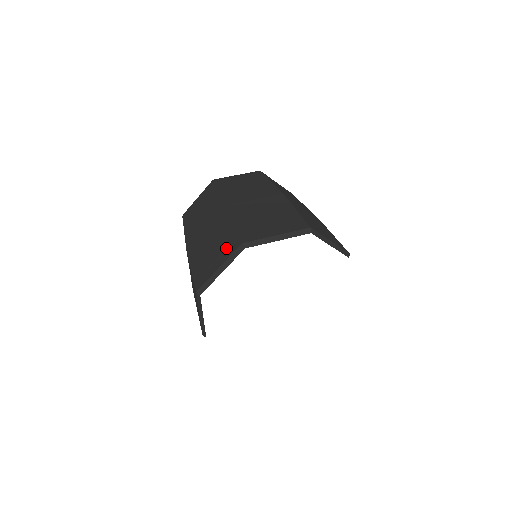
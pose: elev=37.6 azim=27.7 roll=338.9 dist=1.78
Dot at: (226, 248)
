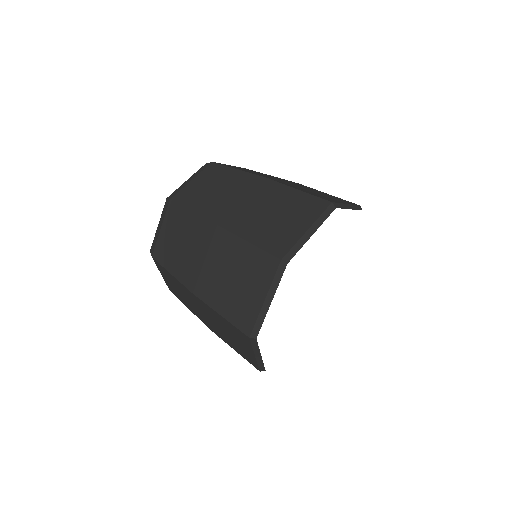
Dot at: (306, 210)
